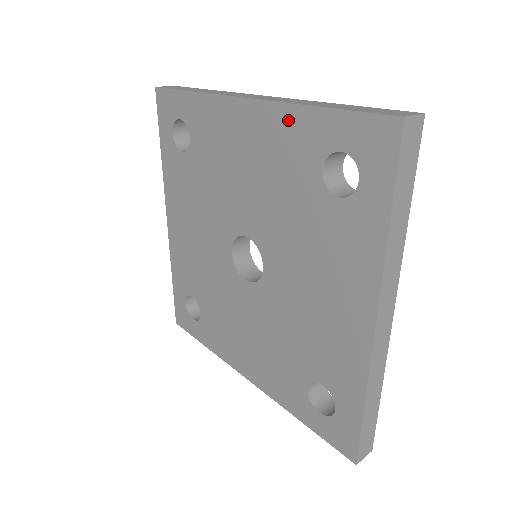
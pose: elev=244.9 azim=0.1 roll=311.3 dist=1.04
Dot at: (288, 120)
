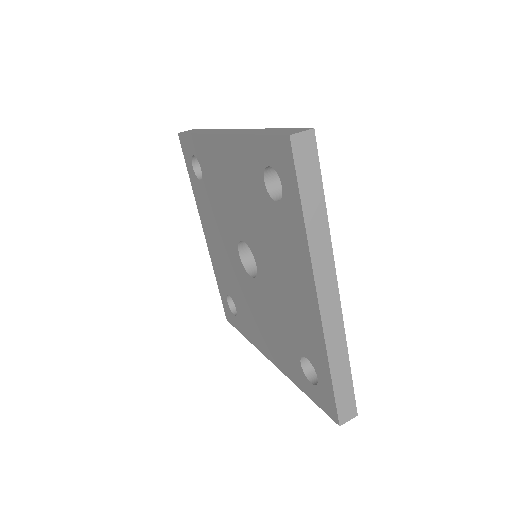
Dot at: (240, 147)
